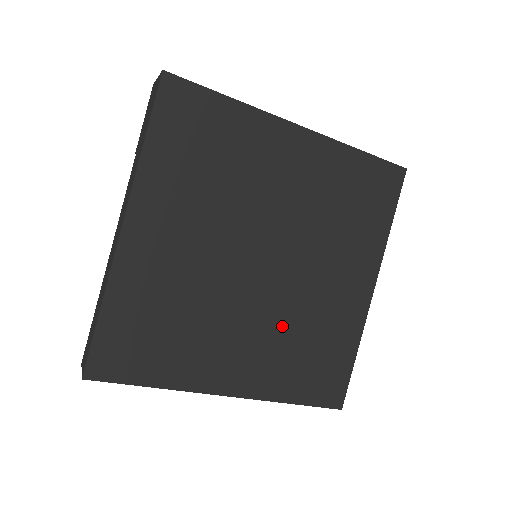
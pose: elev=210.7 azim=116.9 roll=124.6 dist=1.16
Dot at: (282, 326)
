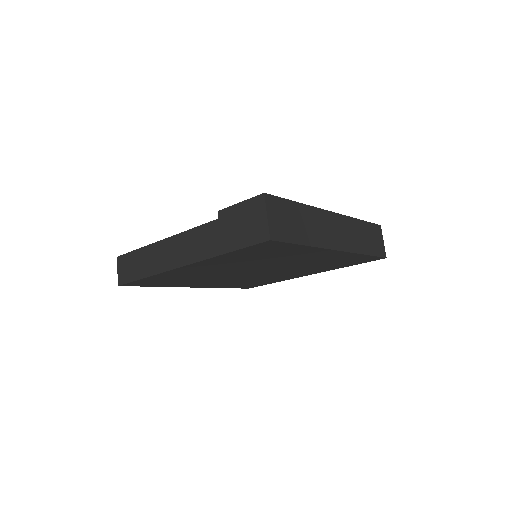
Dot at: occluded
